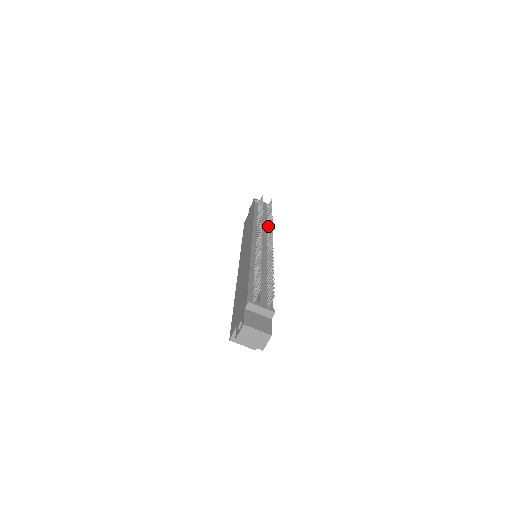
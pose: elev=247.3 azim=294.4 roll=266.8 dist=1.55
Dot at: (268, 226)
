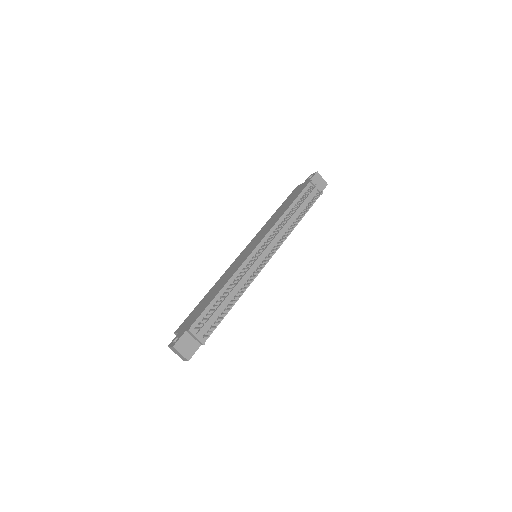
Dot at: (289, 229)
